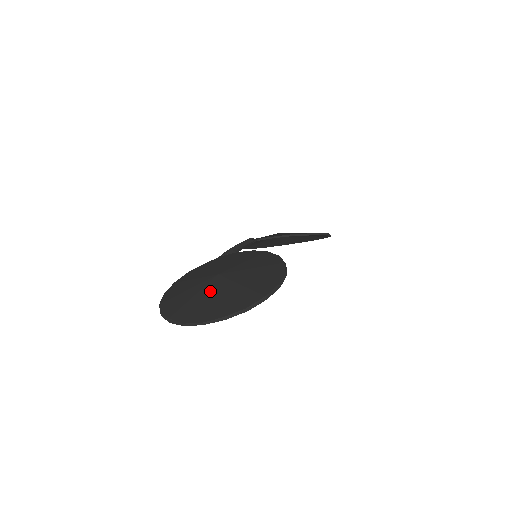
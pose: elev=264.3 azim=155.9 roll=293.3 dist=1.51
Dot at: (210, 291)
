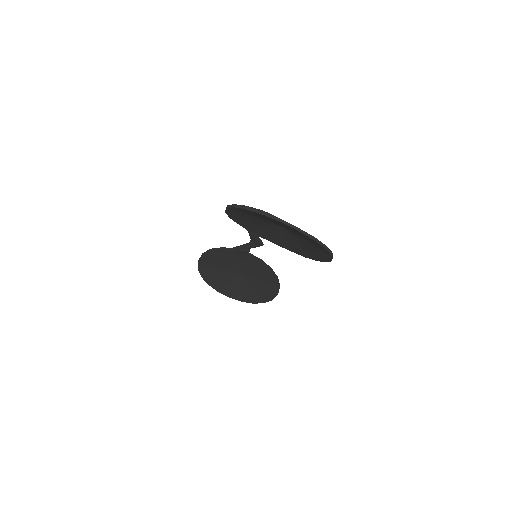
Dot at: occluded
